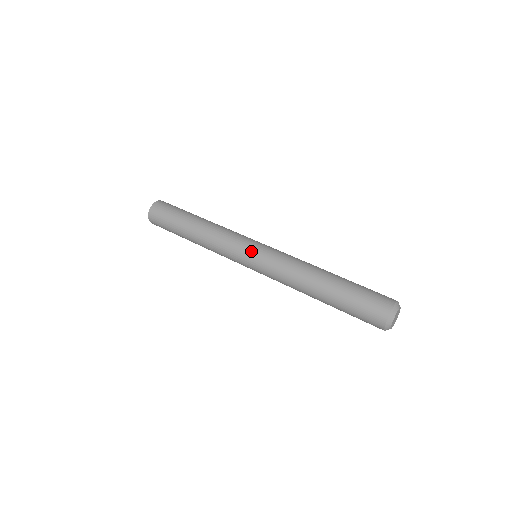
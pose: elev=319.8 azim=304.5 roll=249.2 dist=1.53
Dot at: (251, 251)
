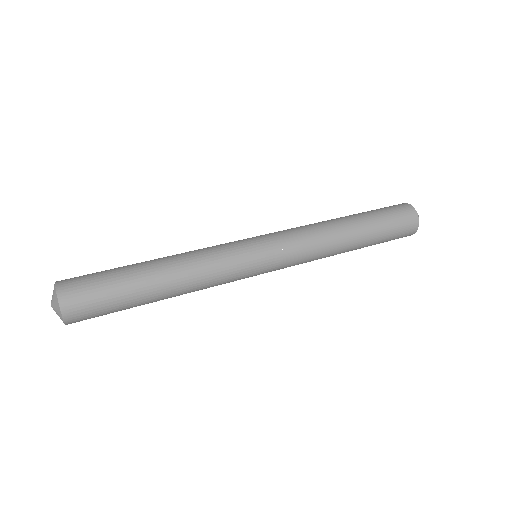
Dot at: (261, 248)
